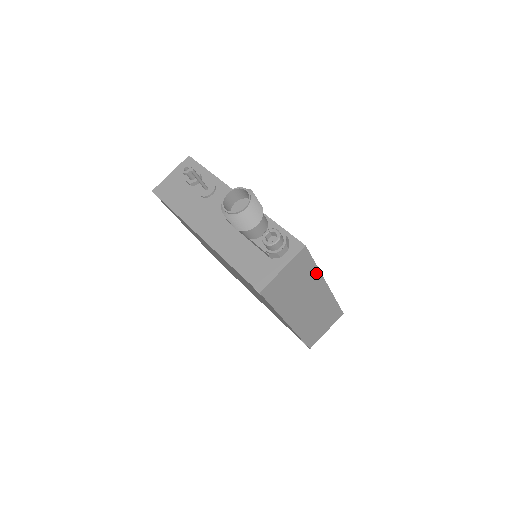
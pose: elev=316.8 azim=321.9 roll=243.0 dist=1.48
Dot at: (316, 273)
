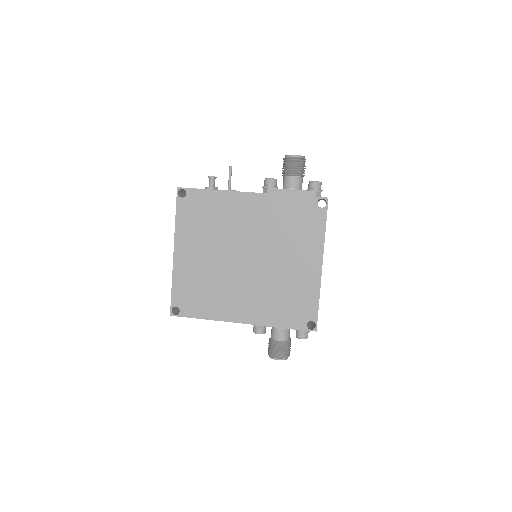
Dot at: occluded
